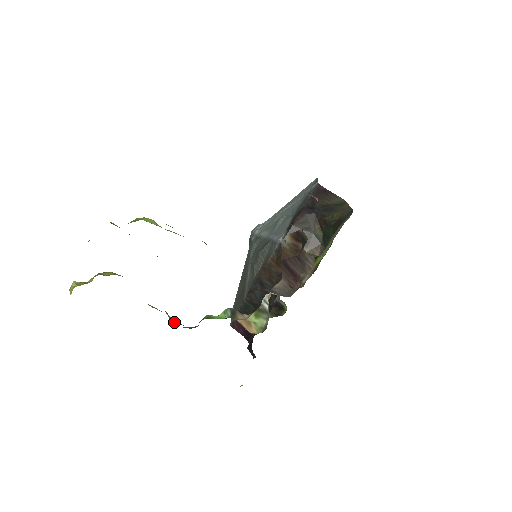
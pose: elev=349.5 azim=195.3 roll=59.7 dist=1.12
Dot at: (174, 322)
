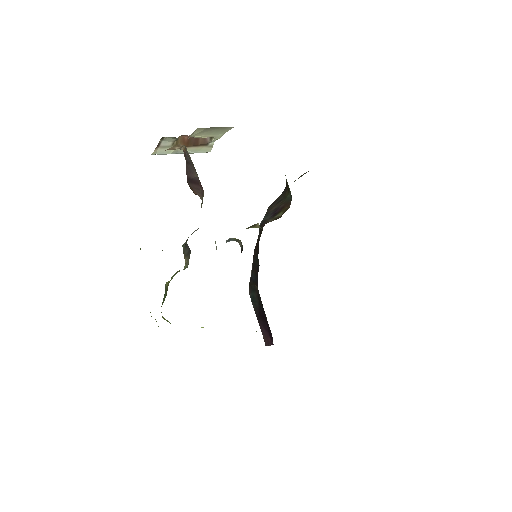
Dot at: occluded
